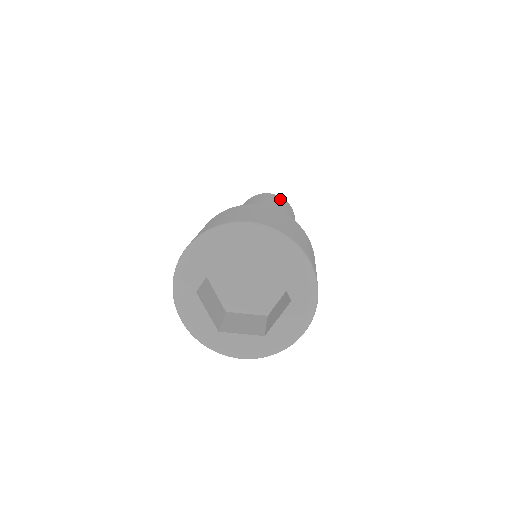
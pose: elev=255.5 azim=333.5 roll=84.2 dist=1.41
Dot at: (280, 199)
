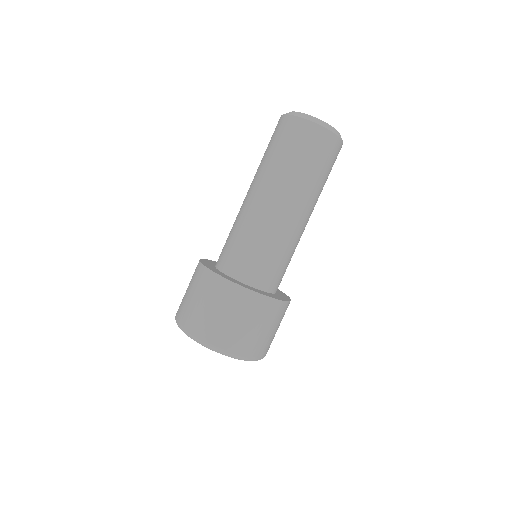
Dot at: (296, 134)
